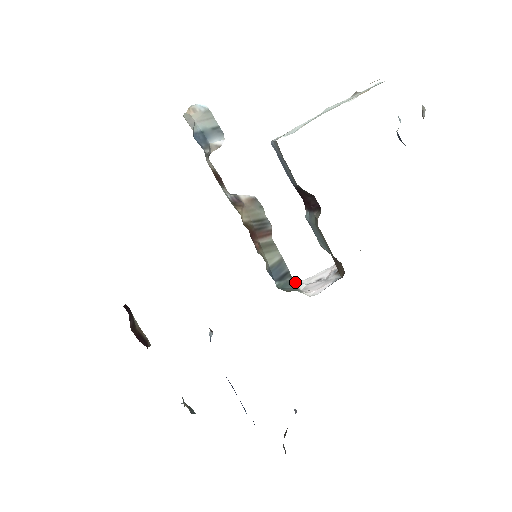
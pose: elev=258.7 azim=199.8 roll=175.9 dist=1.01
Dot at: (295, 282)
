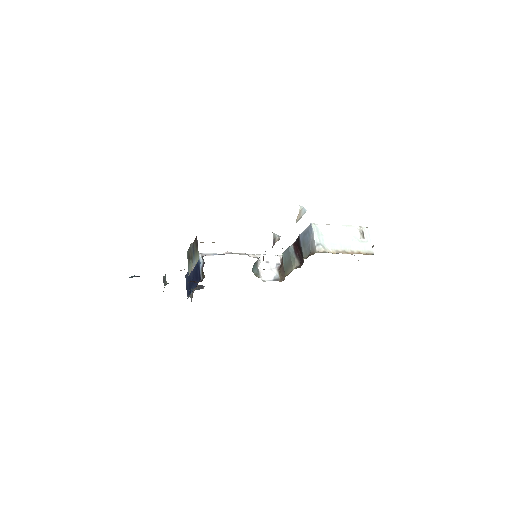
Dot at: (258, 262)
